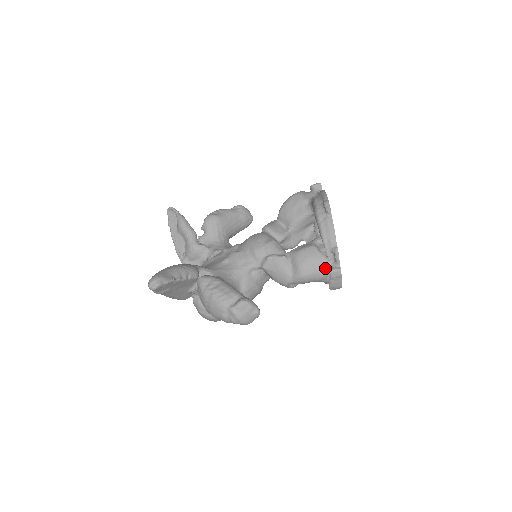
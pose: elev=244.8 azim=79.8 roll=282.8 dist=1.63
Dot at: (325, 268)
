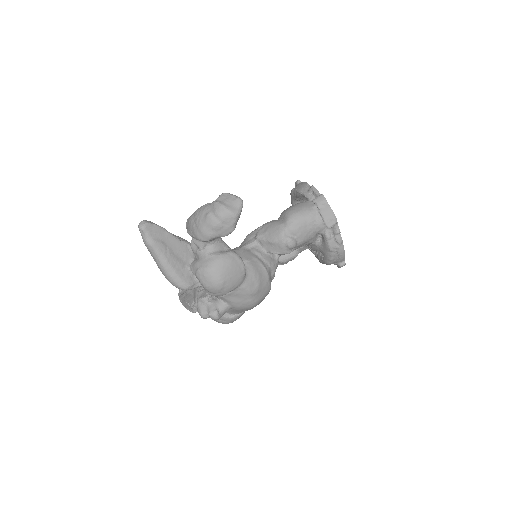
Dot at: (310, 205)
